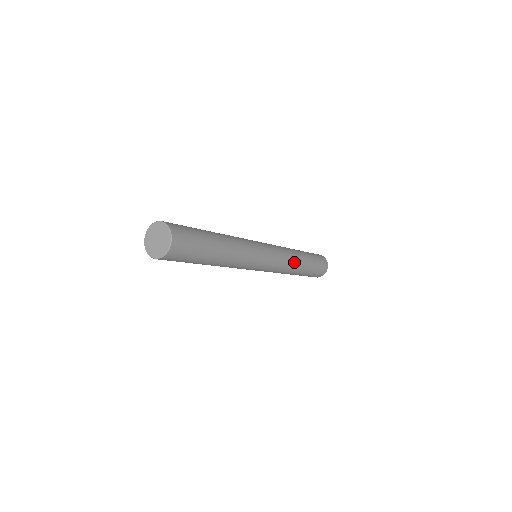
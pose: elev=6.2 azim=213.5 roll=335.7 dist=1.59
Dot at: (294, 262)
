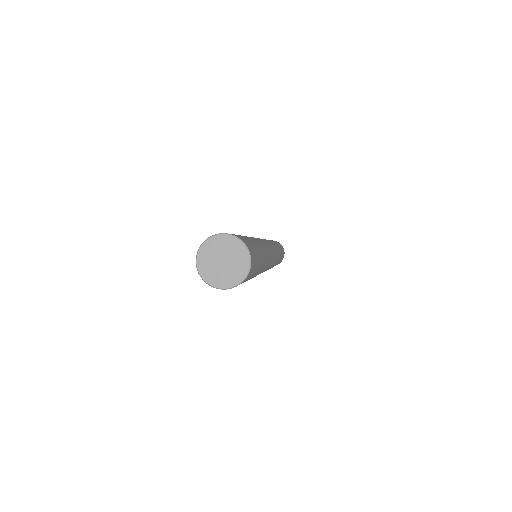
Dot at: occluded
